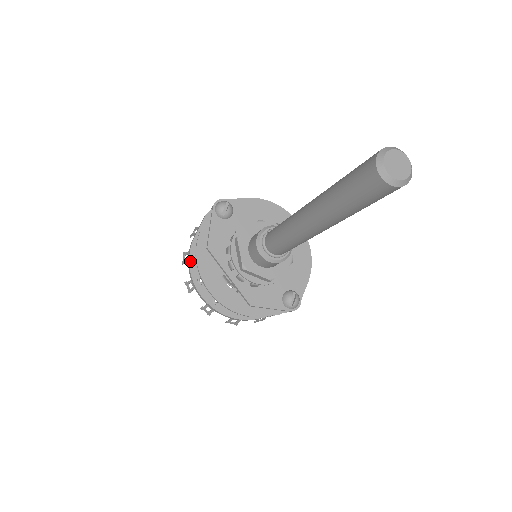
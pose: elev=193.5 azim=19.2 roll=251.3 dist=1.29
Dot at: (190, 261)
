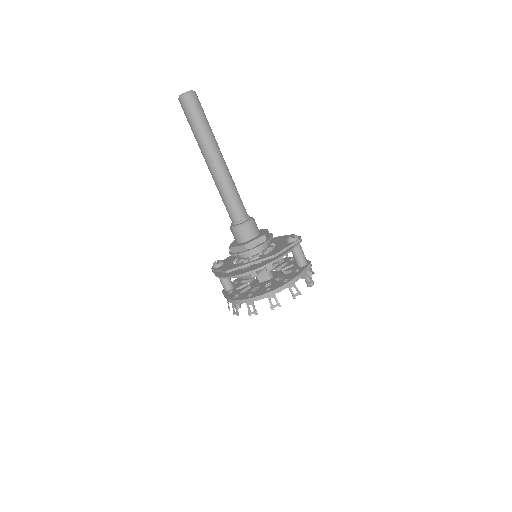
Dot at: (235, 300)
